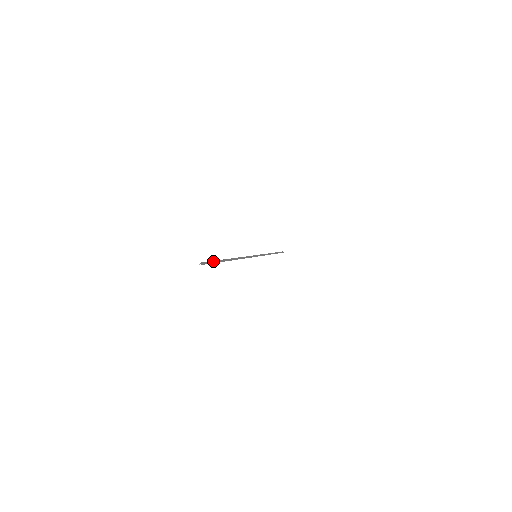
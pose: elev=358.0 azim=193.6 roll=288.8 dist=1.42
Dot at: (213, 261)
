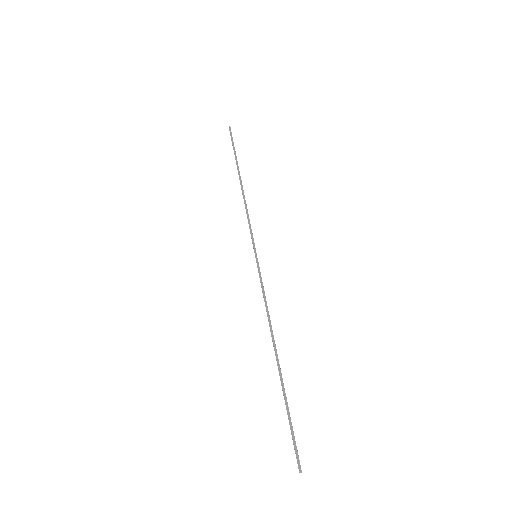
Dot at: (290, 427)
